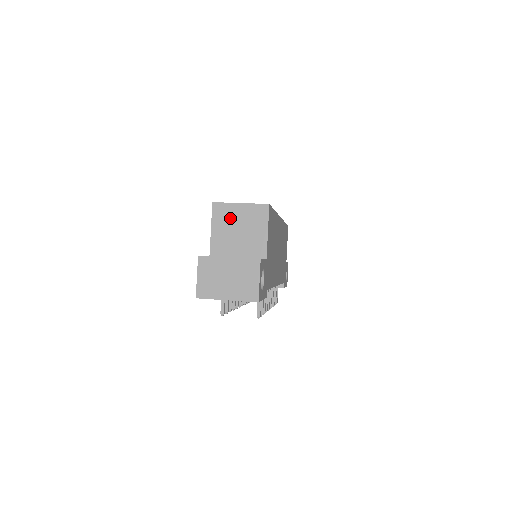
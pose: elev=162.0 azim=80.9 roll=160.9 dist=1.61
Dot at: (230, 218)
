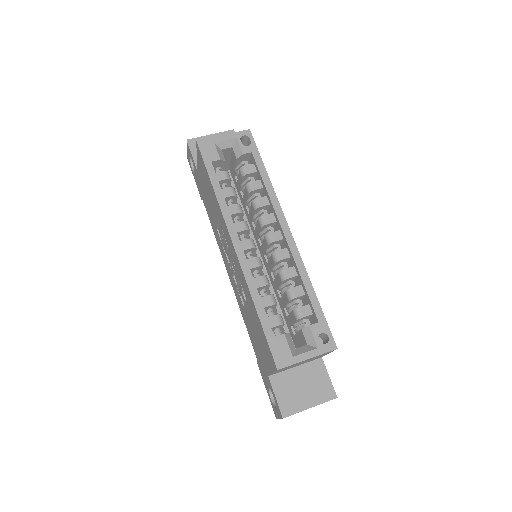
Dot at: occluded
